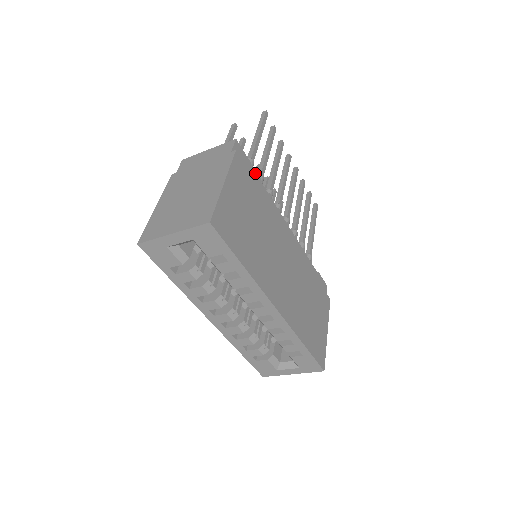
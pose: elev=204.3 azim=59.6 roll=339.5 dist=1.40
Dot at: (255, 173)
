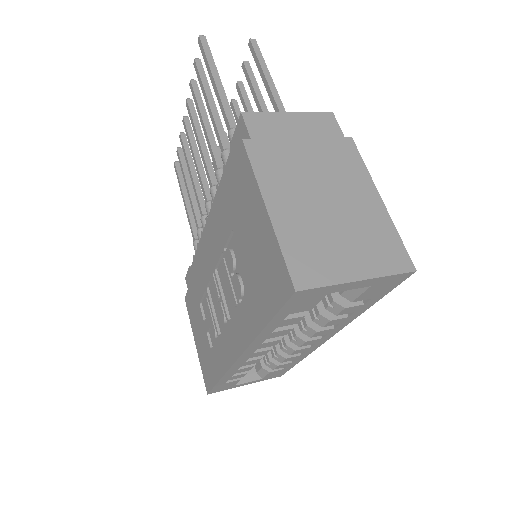
Dot at: occluded
